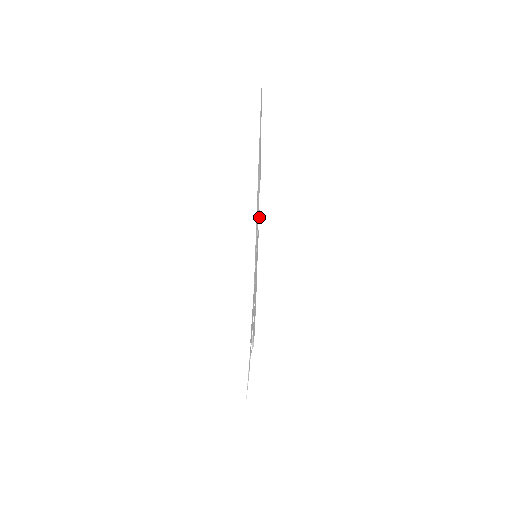
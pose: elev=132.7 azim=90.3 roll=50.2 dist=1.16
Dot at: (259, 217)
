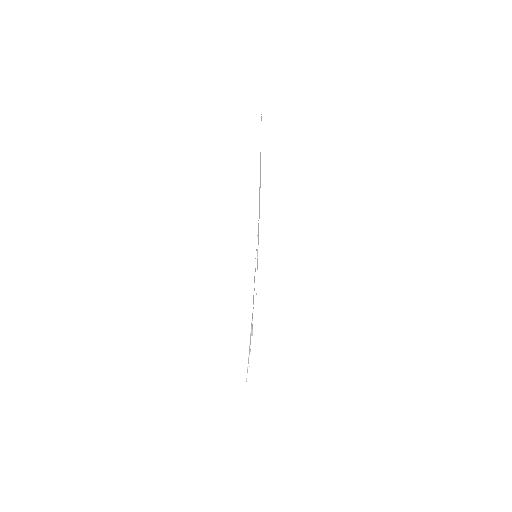
Dot at: occluded
